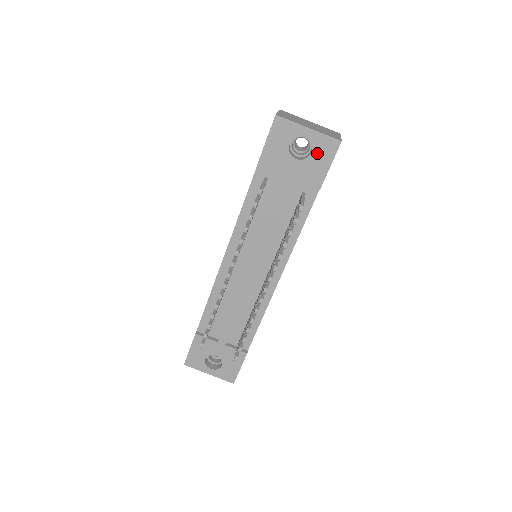
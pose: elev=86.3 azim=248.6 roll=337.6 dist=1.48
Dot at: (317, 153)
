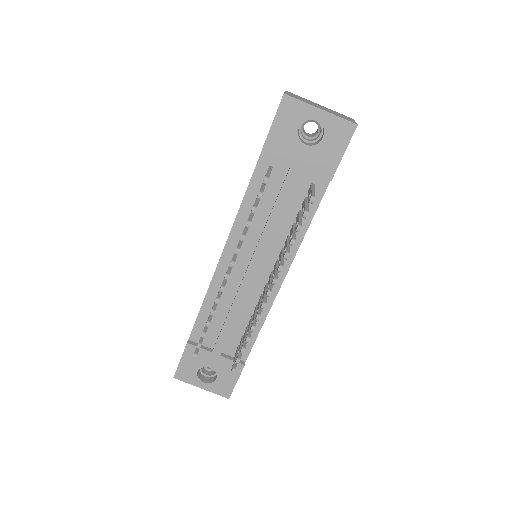
Dot at: (330, 138)
